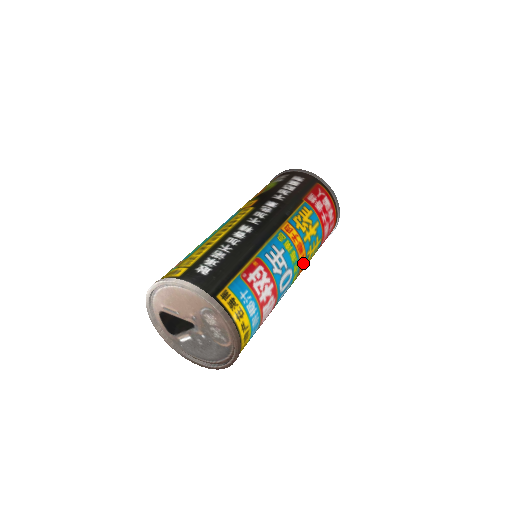
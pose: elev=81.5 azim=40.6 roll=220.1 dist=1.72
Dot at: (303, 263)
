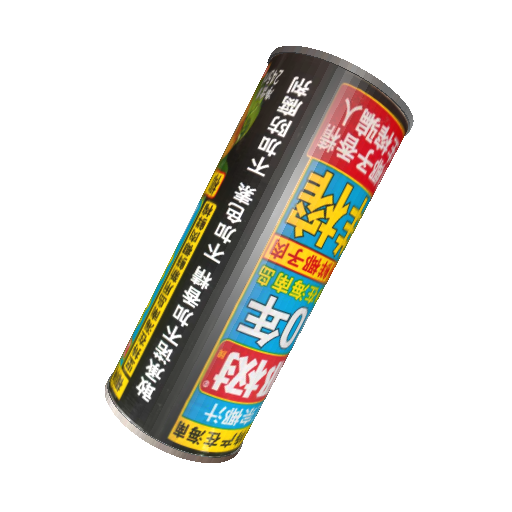
Dot at: (329, 268)
